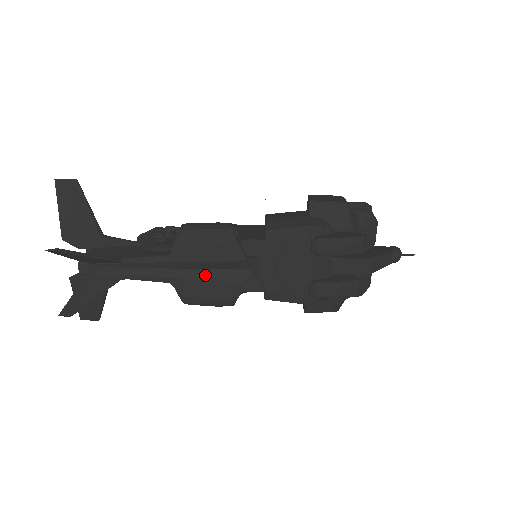
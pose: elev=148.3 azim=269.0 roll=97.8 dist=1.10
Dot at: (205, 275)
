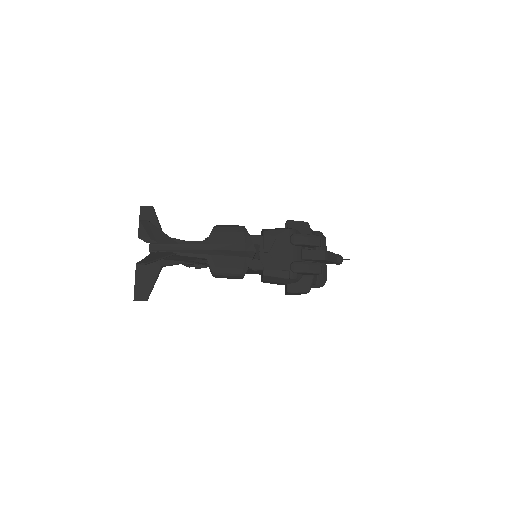
Dot at: (228, 253)
